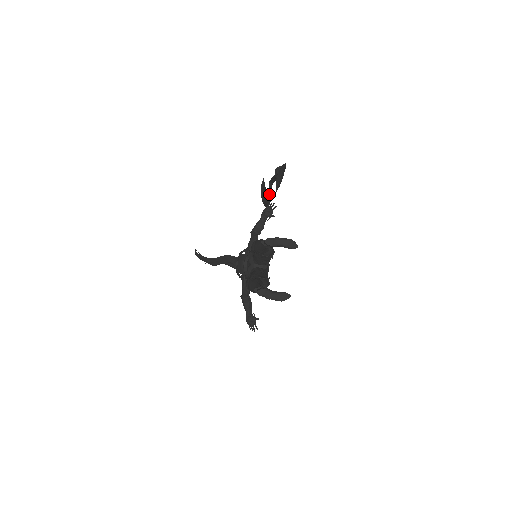
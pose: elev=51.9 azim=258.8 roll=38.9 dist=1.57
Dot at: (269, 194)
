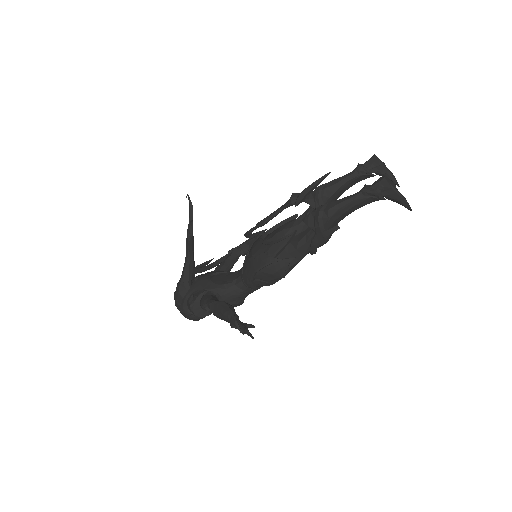
Dot at: occluded
